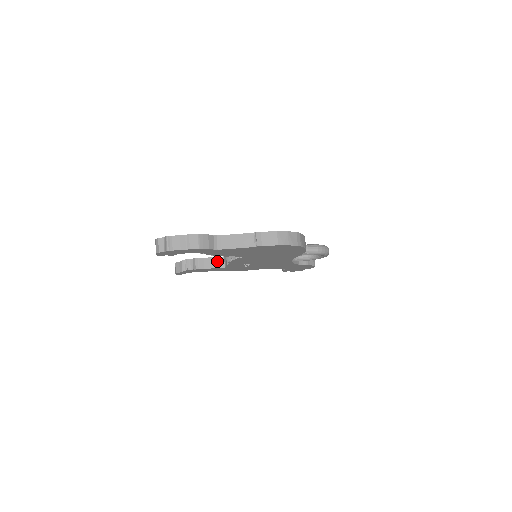
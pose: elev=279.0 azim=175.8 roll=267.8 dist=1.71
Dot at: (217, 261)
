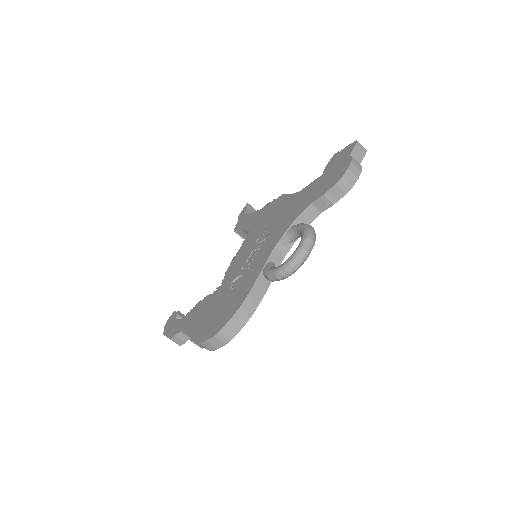
Dot at: occluded
